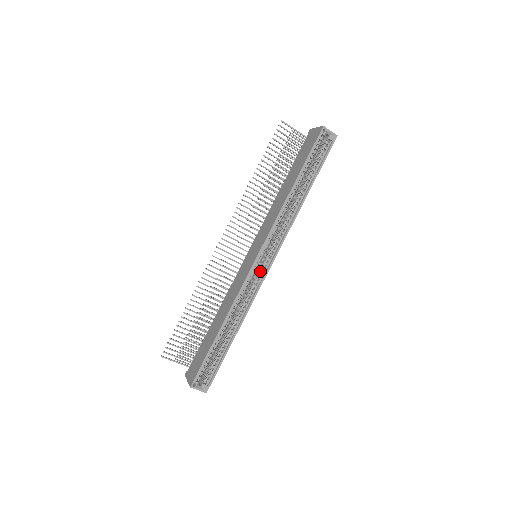
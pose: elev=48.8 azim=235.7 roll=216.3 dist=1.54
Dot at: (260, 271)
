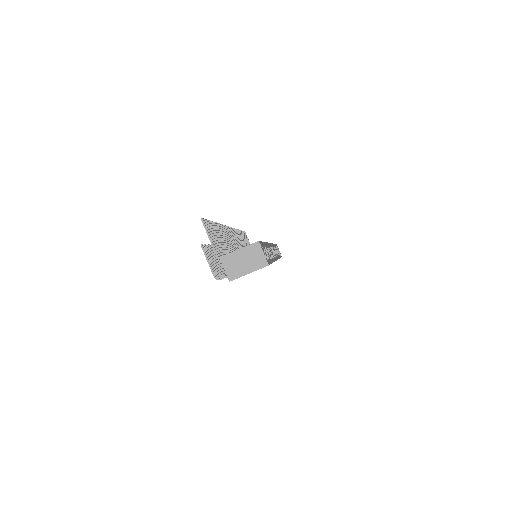
Dot at: occluded
